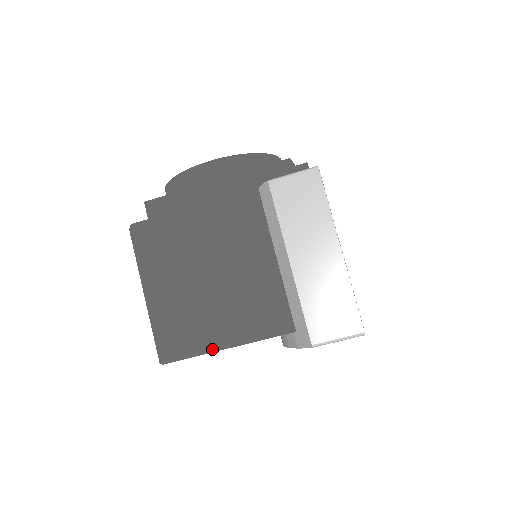
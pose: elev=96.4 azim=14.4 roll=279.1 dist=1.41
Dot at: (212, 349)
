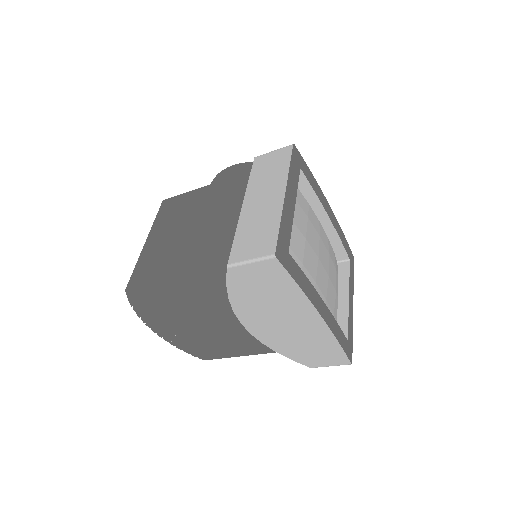
Dot at: (163, 280)
